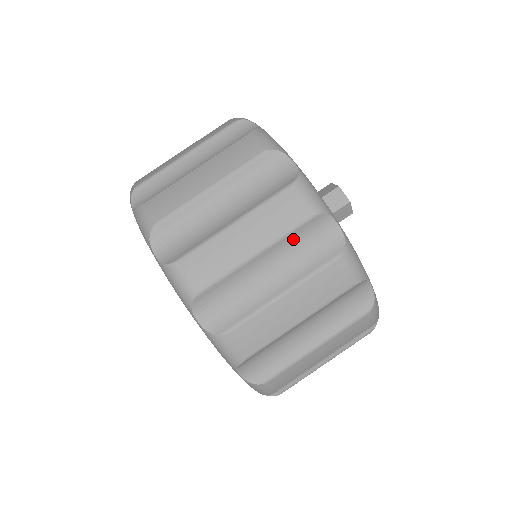
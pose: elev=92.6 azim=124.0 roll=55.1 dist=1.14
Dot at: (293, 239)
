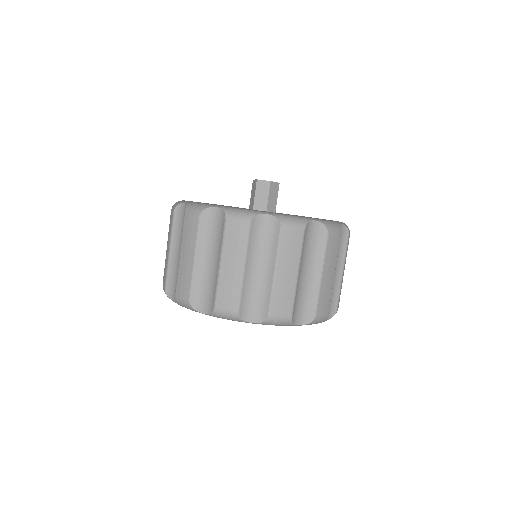
Dot at: occluded
